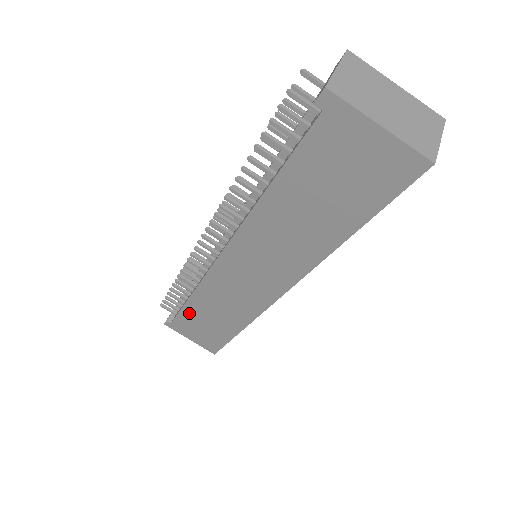
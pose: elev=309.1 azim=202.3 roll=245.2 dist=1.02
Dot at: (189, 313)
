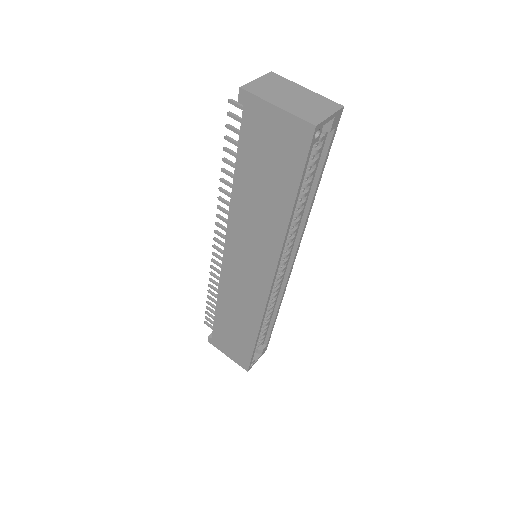
Dot at: (220, 323)
